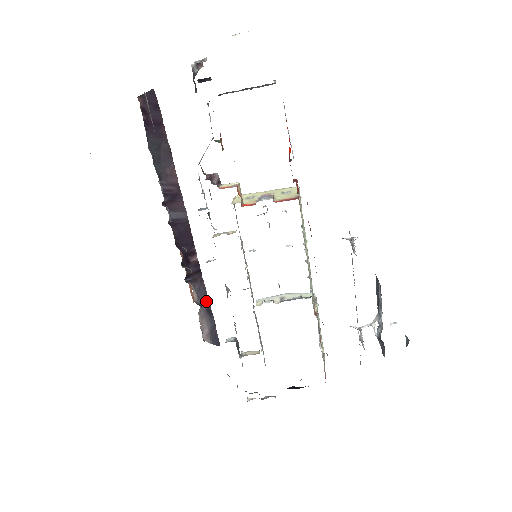
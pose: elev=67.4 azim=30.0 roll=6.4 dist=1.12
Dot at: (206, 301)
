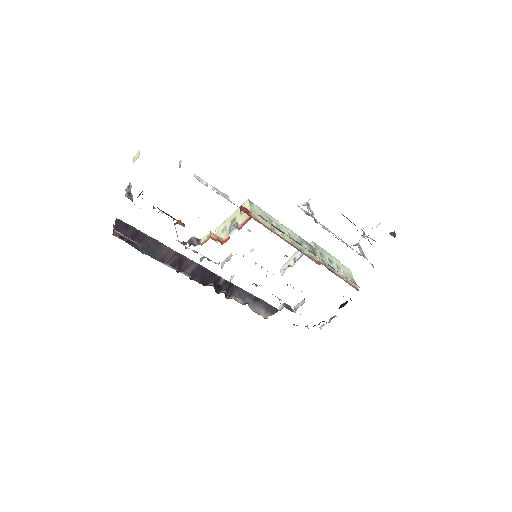
Dot at: (249, 296)
